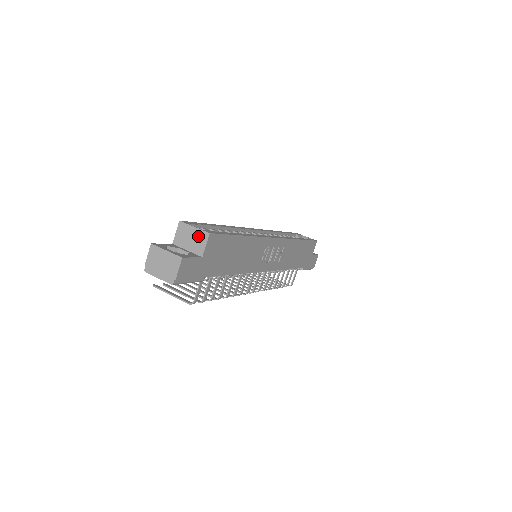
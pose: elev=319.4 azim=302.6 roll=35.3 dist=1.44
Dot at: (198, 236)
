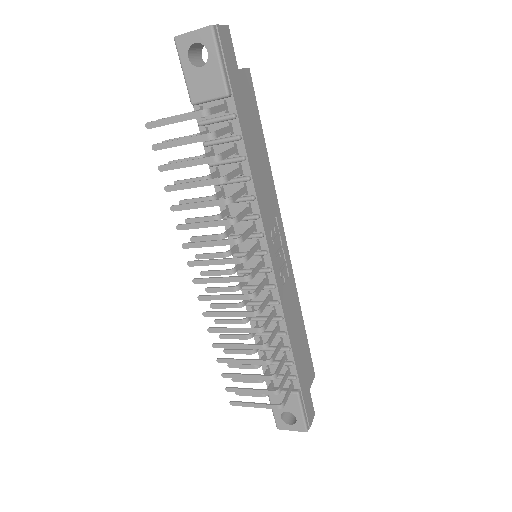
Dot at: occluded
